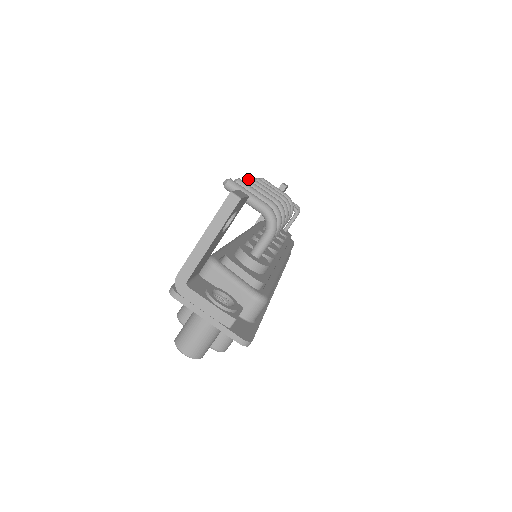
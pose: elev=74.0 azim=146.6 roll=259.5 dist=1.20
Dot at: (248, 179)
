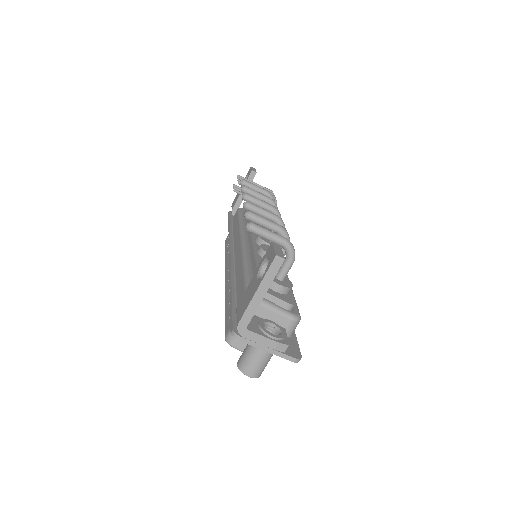
Dot at: (249, 202)
